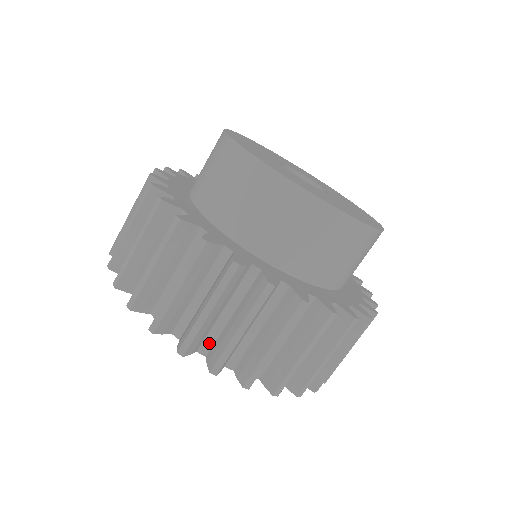
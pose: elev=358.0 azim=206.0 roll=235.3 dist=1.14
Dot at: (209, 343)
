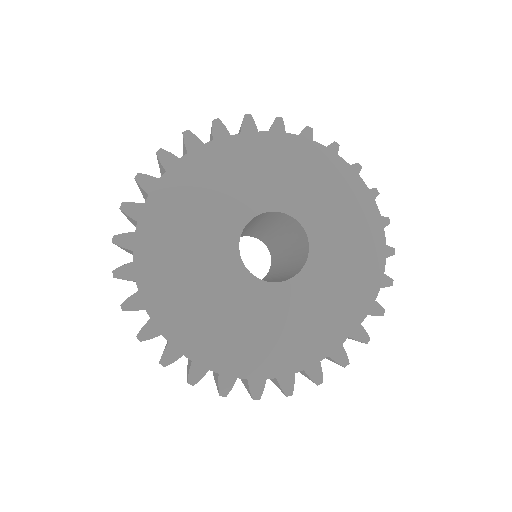
Dot at: occluded
